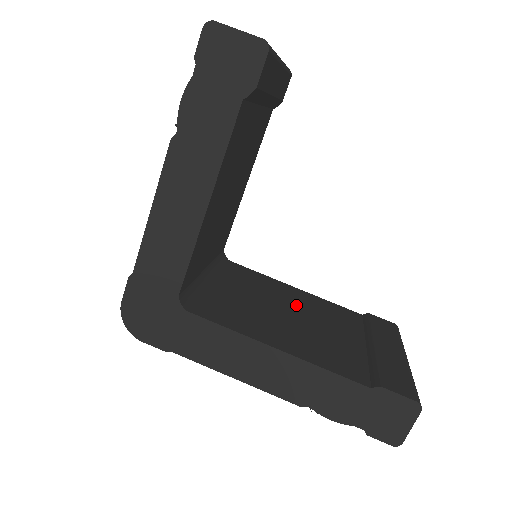
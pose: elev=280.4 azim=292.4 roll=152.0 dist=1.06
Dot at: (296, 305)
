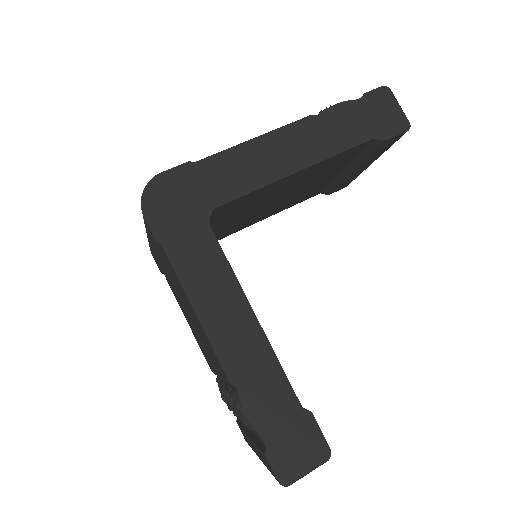
Dot at: occluded
